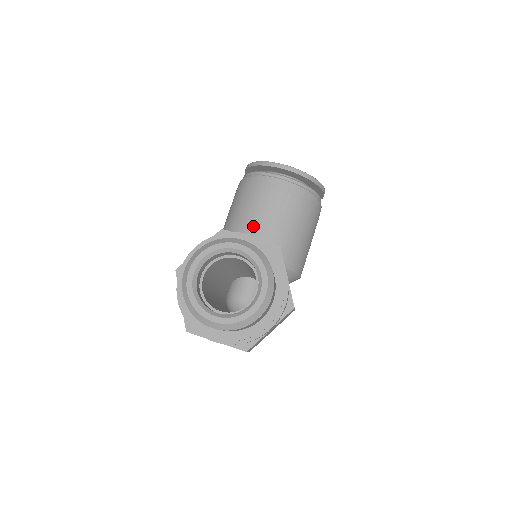
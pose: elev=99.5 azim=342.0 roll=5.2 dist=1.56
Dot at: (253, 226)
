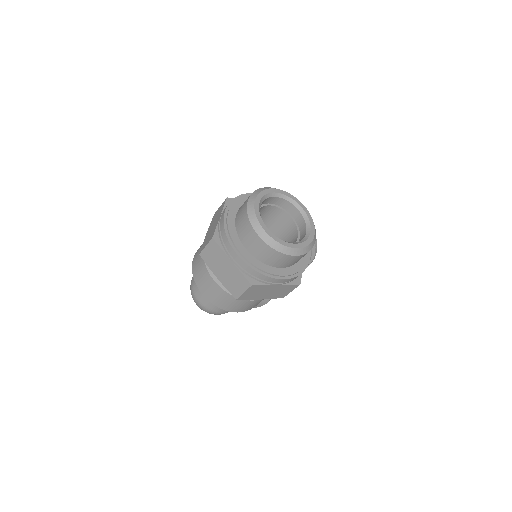
Dot at: occluded
